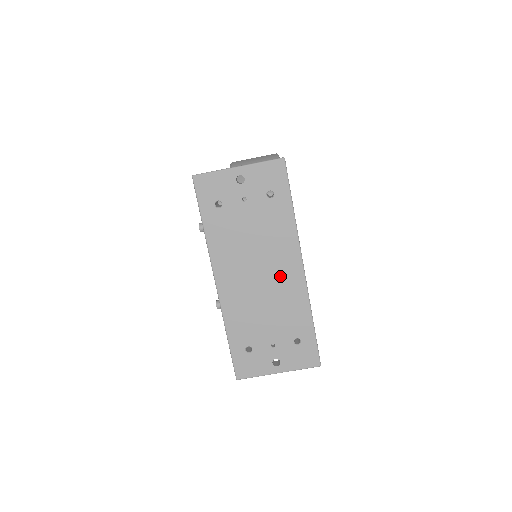
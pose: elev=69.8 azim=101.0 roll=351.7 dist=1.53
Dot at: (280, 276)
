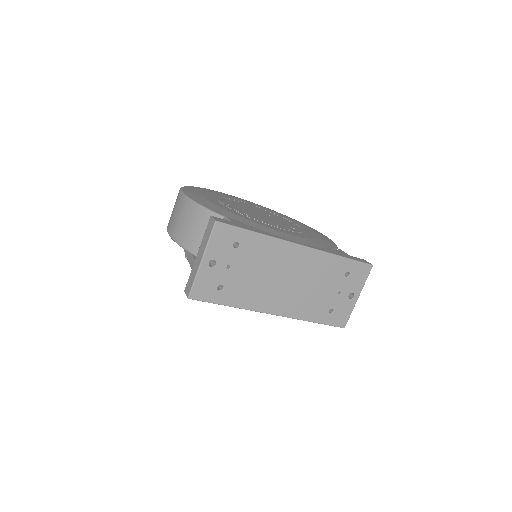
Dot at: (298, 266)
